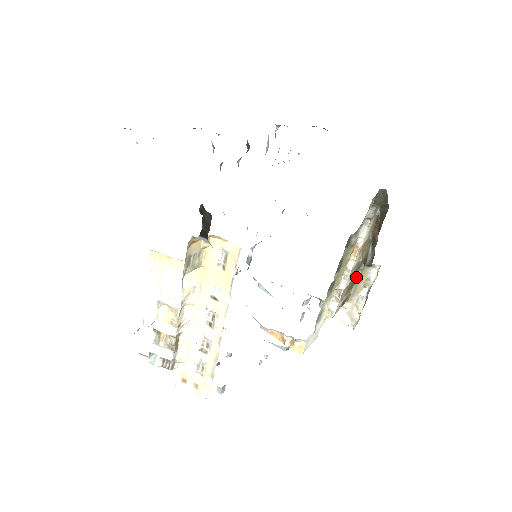
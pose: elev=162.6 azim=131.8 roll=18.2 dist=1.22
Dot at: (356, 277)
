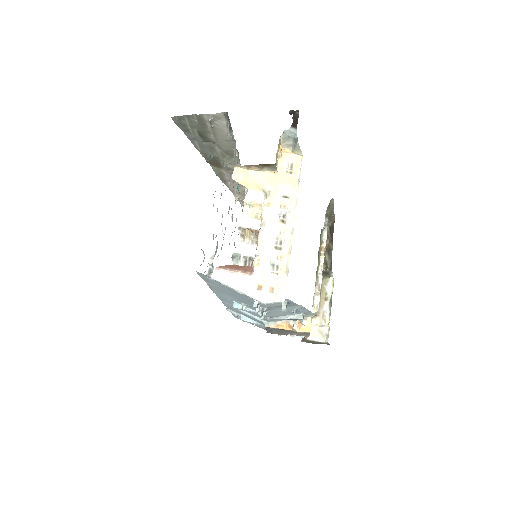
Dot at: occluded
